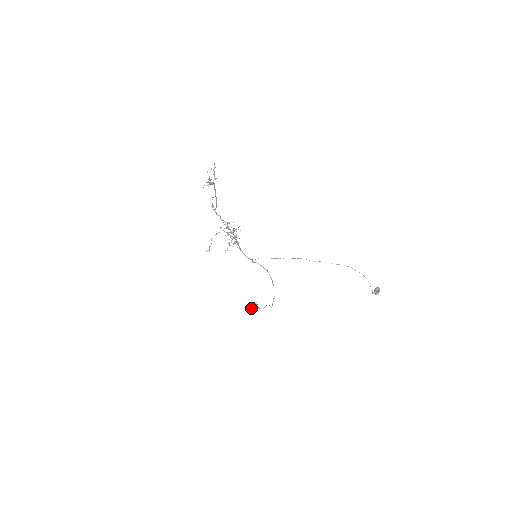
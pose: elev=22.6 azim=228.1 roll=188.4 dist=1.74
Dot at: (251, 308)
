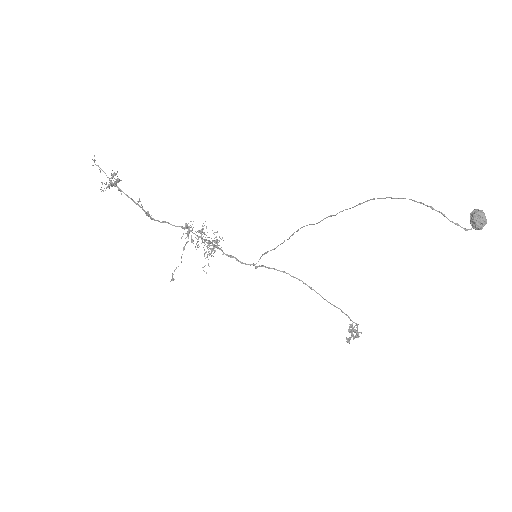
Dot at: (351, 335)
